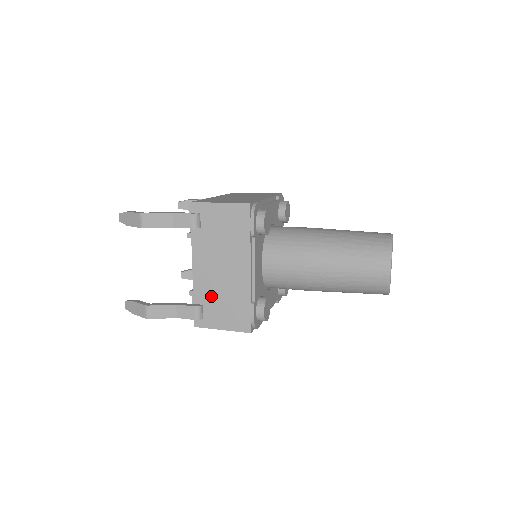
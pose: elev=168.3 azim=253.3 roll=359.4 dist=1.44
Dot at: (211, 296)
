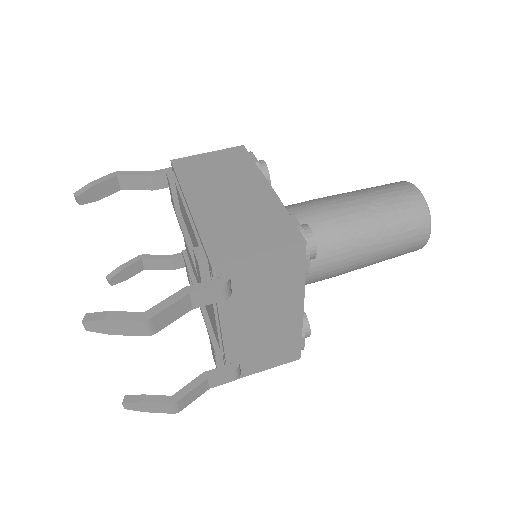
Dot at: (250, 349)
